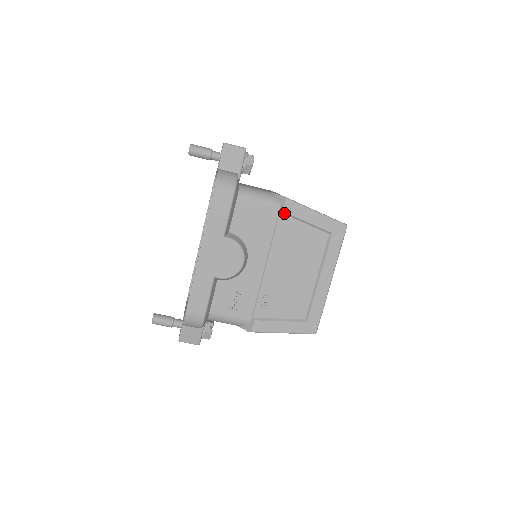
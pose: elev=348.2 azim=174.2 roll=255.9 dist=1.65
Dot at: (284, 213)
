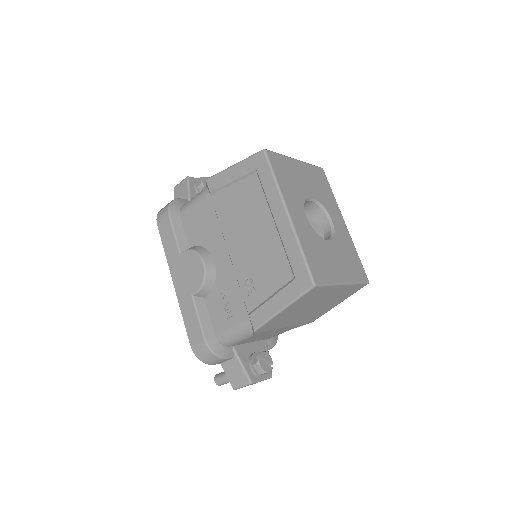
Dot at: (213, 193)
